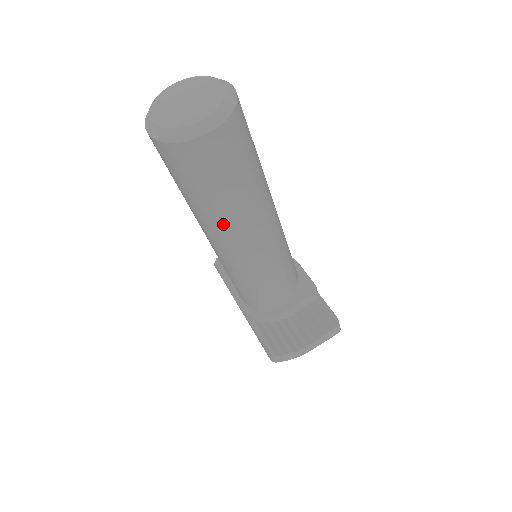
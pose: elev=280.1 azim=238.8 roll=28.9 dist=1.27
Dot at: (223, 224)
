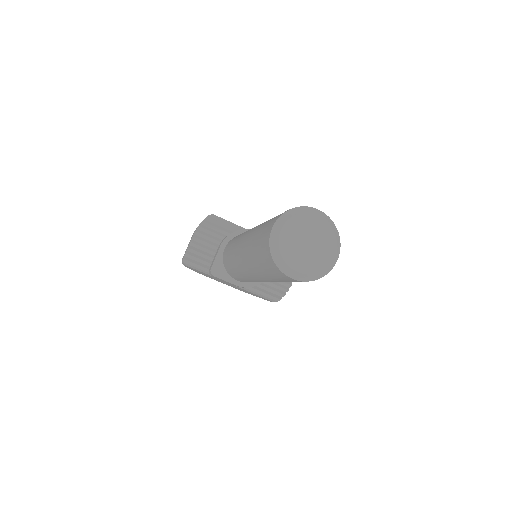
Dot at: occluded
